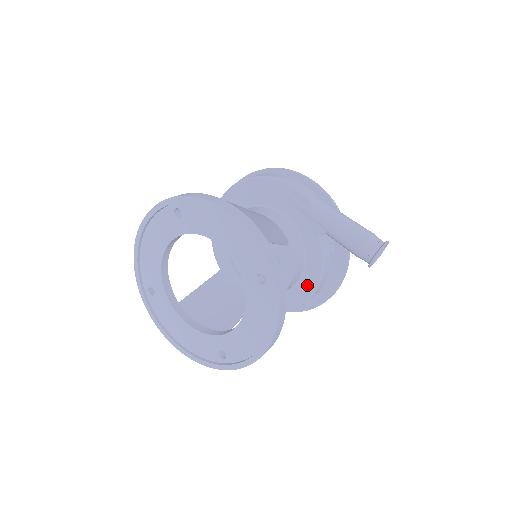
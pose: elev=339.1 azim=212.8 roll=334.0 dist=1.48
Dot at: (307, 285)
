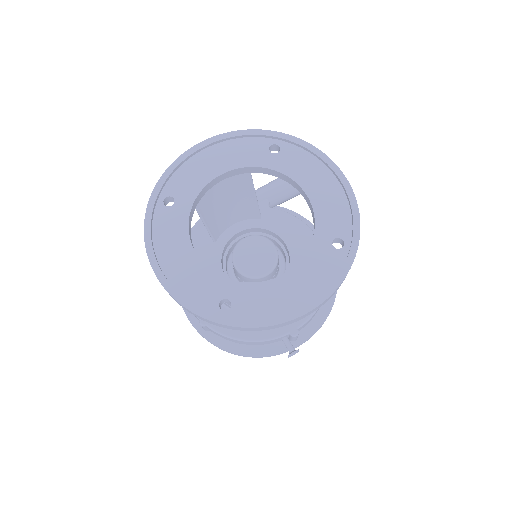
Dot at: (309, 242)
